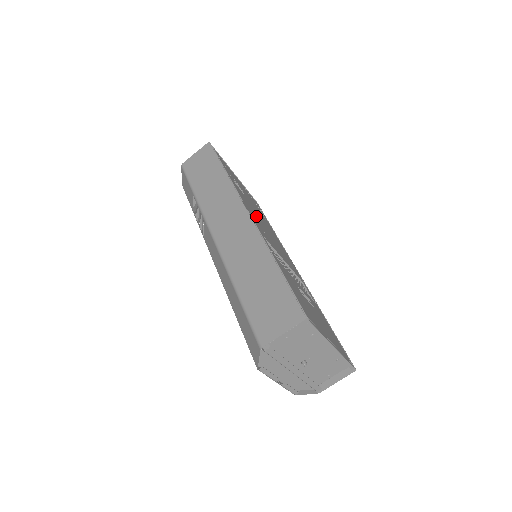
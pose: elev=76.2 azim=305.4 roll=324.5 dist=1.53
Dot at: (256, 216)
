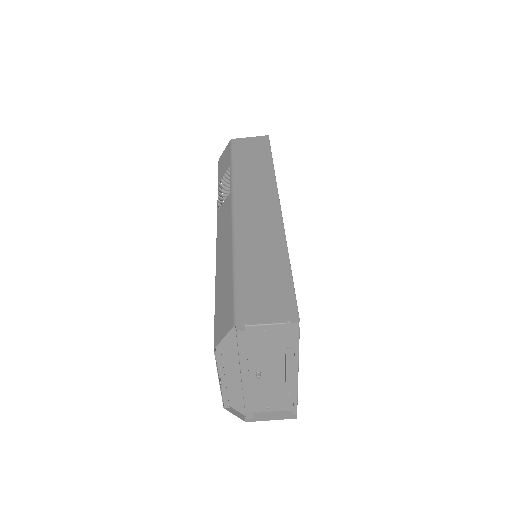
Dot at: occluded
